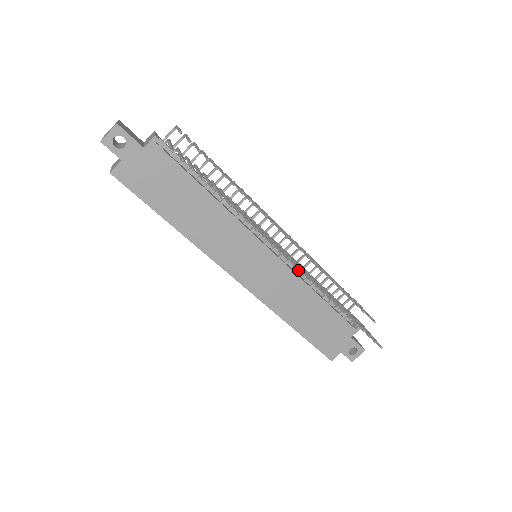
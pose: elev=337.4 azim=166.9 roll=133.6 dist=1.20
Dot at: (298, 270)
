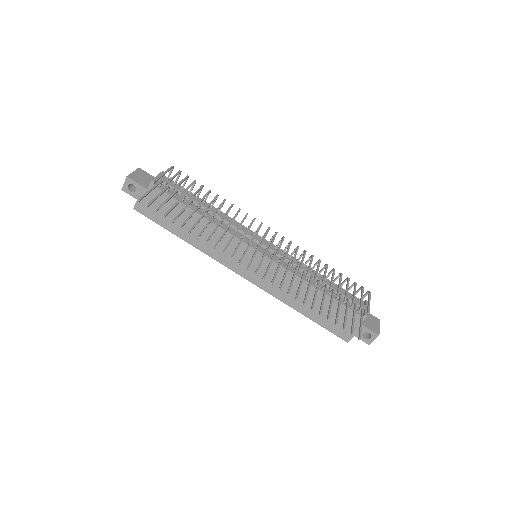
Dot at: (296, 265)
